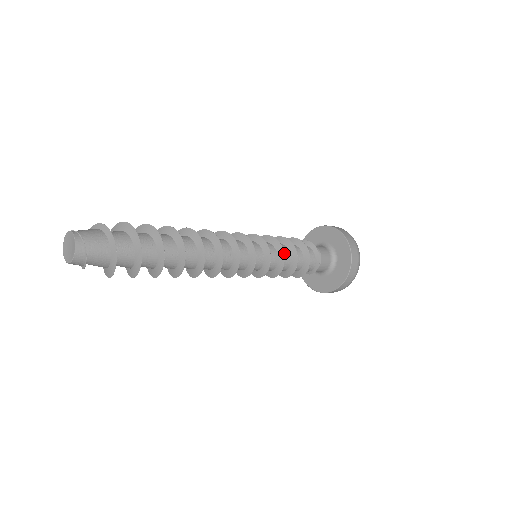
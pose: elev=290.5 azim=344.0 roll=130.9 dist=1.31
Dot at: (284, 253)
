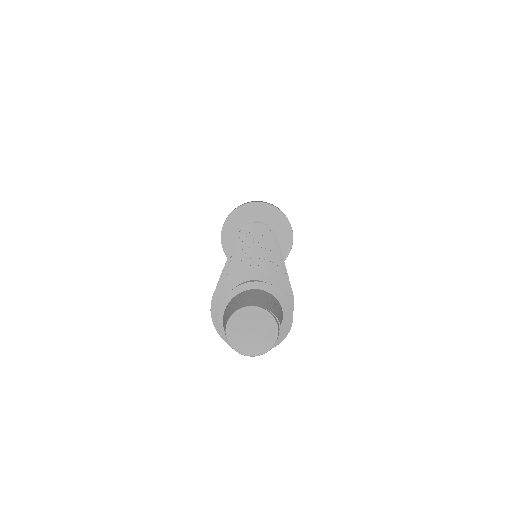
Dot at: occluded
